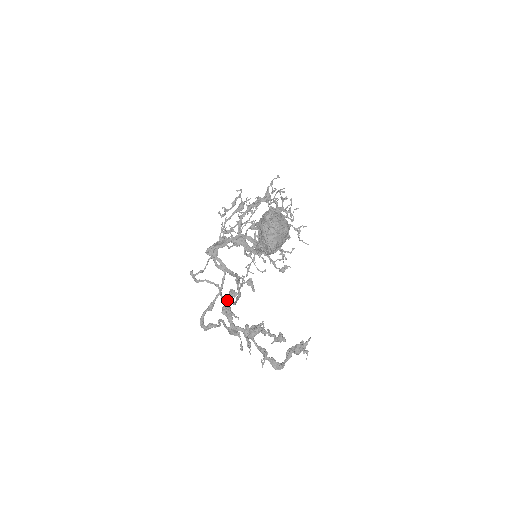
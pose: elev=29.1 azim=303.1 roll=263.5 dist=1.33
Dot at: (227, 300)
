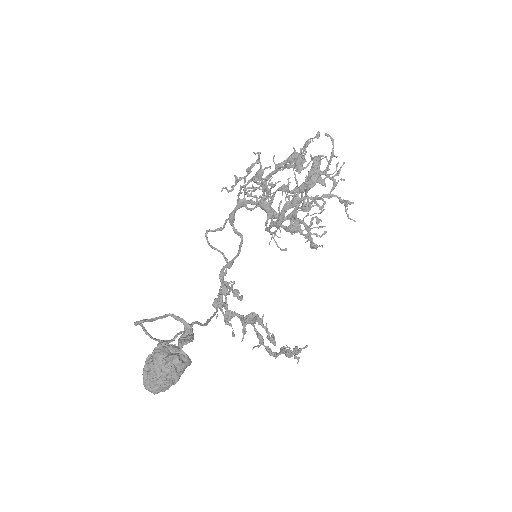
Dot at: (218, 296)
